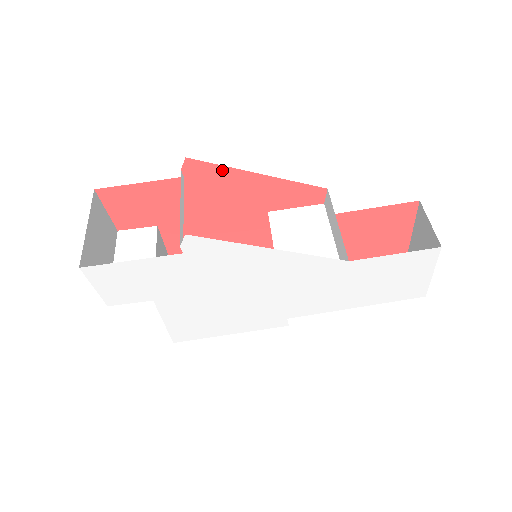
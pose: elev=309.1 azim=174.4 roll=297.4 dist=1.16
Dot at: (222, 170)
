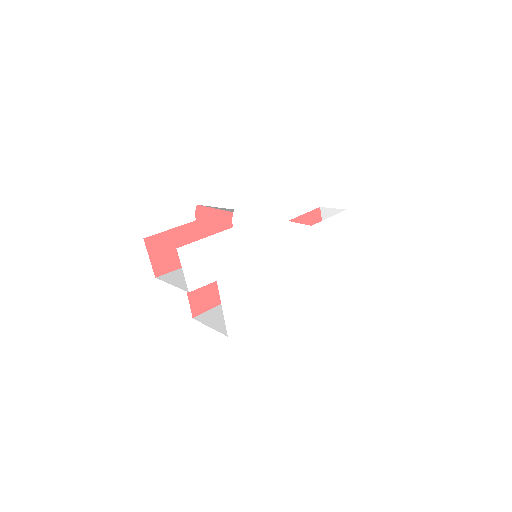
Dot at: (216, 212)
